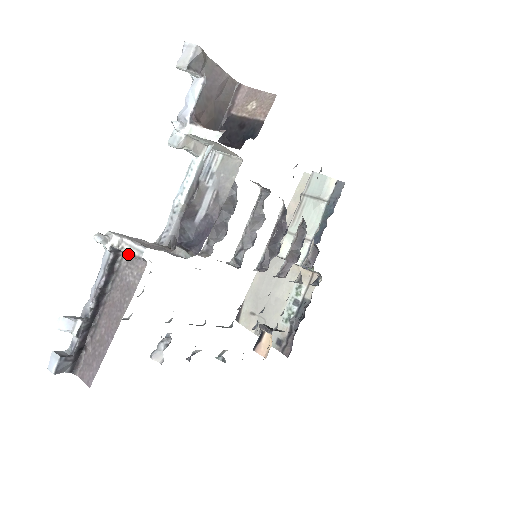
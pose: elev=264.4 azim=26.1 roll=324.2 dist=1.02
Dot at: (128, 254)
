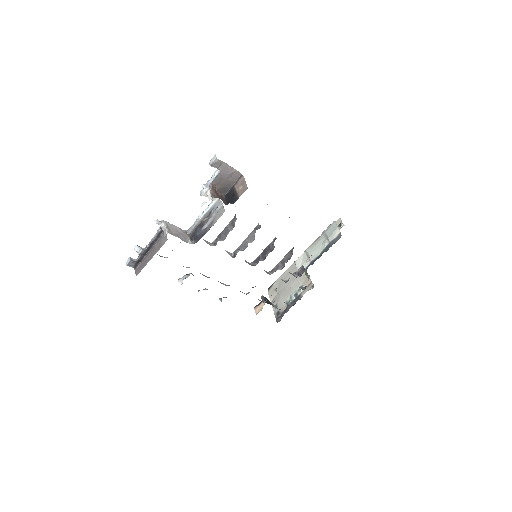
Dot at: (163, 232)
